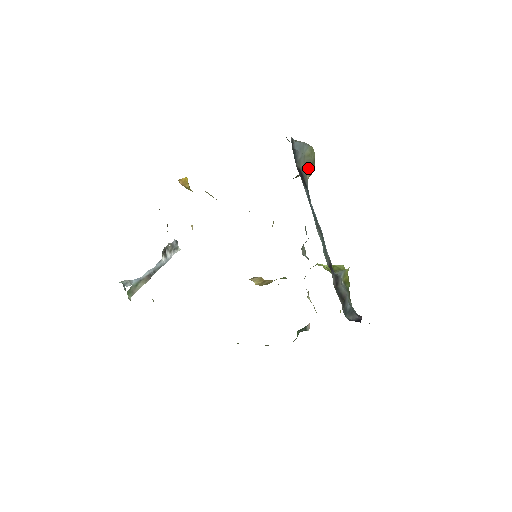
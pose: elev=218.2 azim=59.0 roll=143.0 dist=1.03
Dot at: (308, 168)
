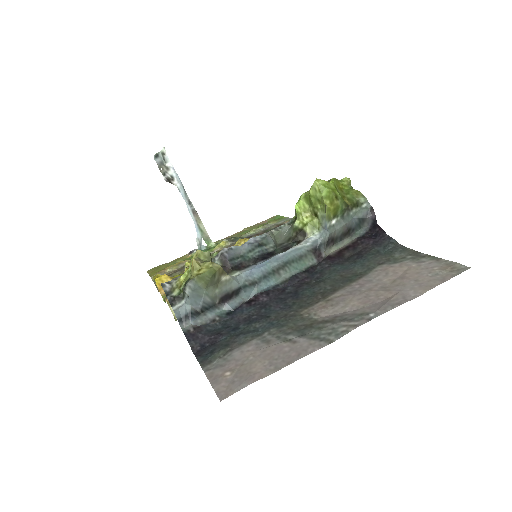
Dot at: (218, 279)
